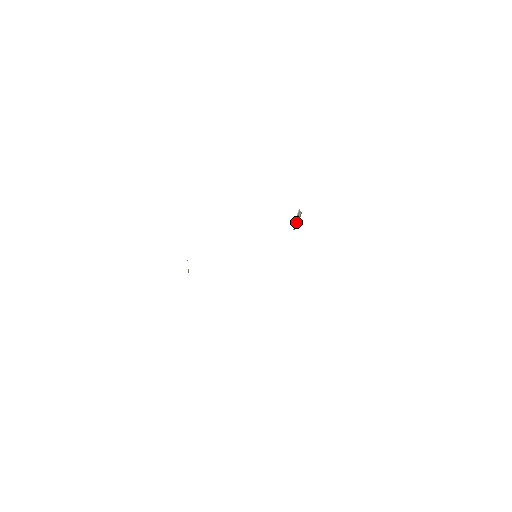
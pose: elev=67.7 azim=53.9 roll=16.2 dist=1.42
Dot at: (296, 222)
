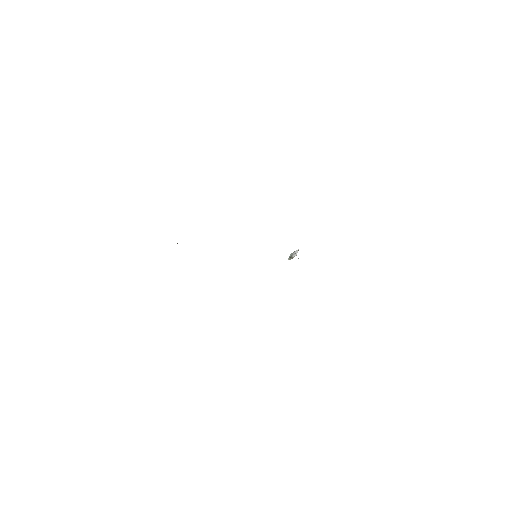
Dot at: (298, 249)
